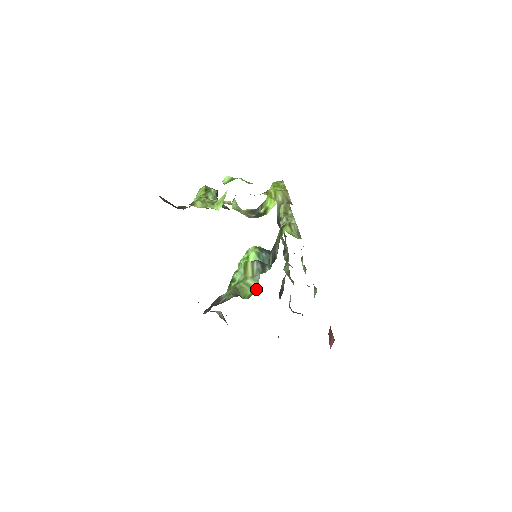
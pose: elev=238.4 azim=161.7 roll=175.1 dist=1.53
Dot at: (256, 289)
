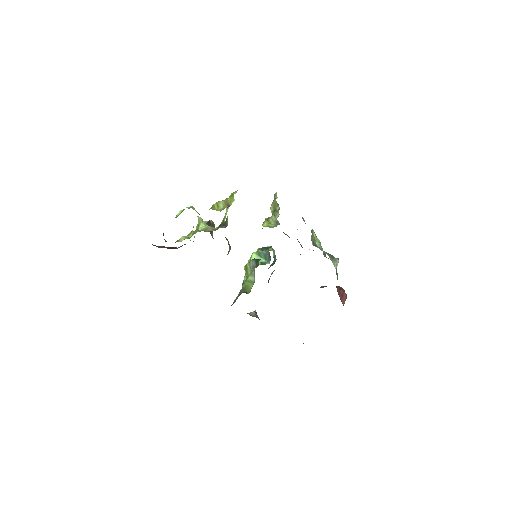
Dot at: occluded
